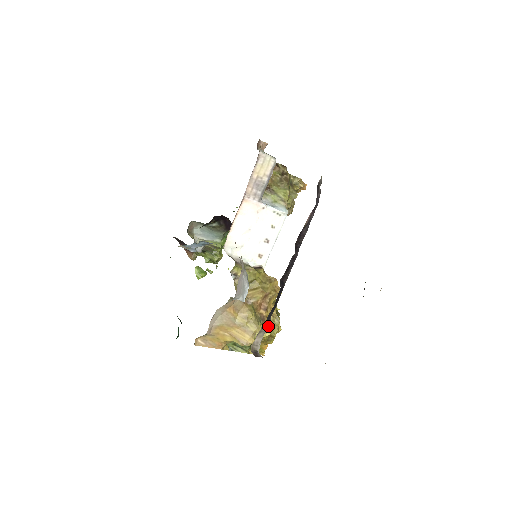
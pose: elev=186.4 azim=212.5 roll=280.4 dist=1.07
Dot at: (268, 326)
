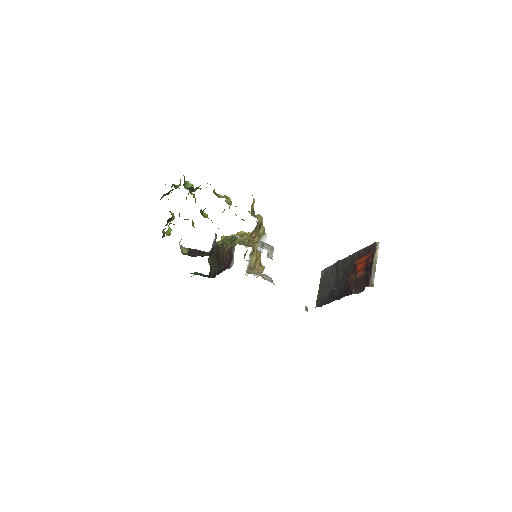
Dot at: occluded
